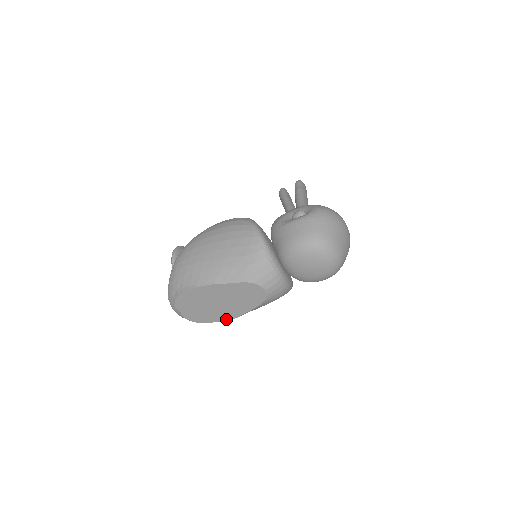
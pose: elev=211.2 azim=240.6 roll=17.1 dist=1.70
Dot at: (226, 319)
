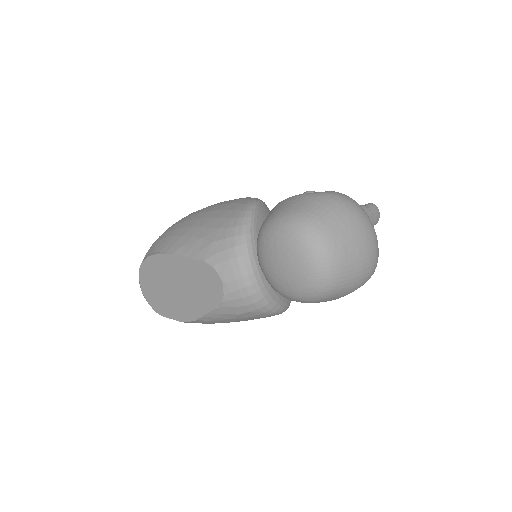
Dot at: (183, 319)
